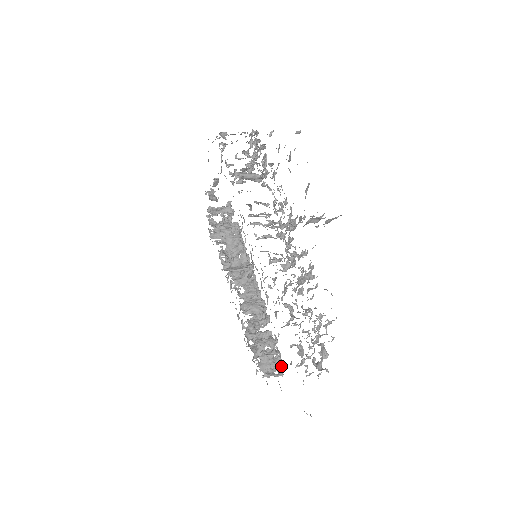
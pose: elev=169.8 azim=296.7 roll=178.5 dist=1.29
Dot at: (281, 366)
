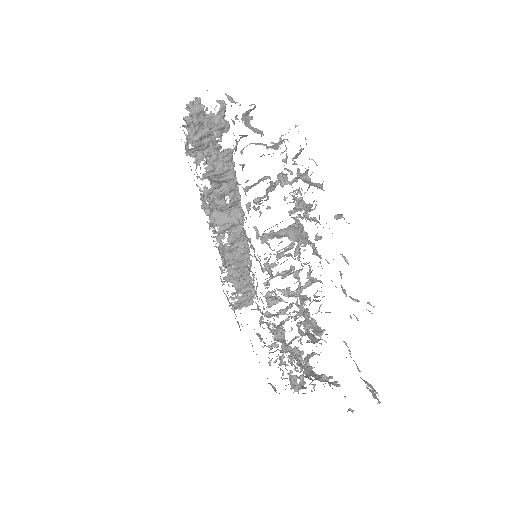
Dot at: (253, 298)
